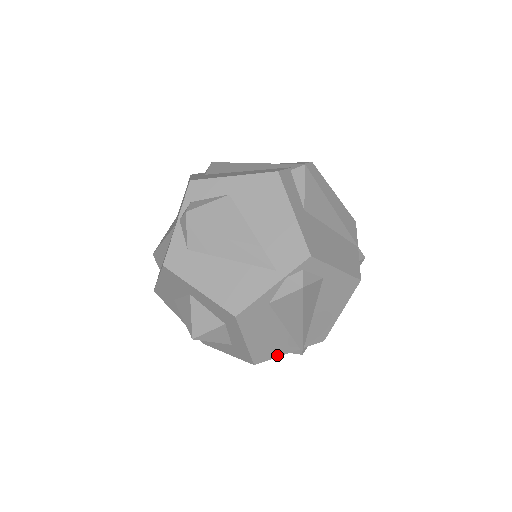
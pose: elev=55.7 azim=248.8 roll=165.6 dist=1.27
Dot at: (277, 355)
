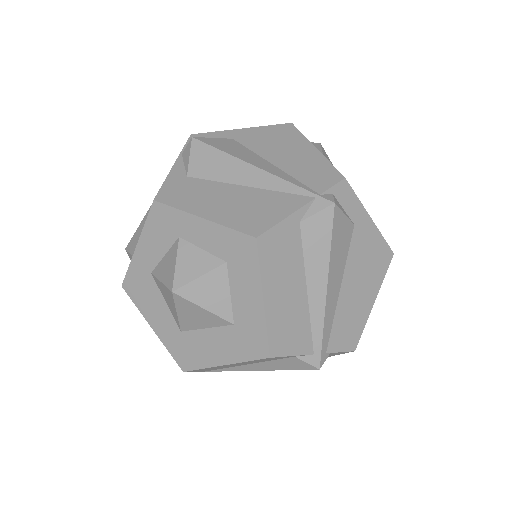
Dot at: (283, 216)
